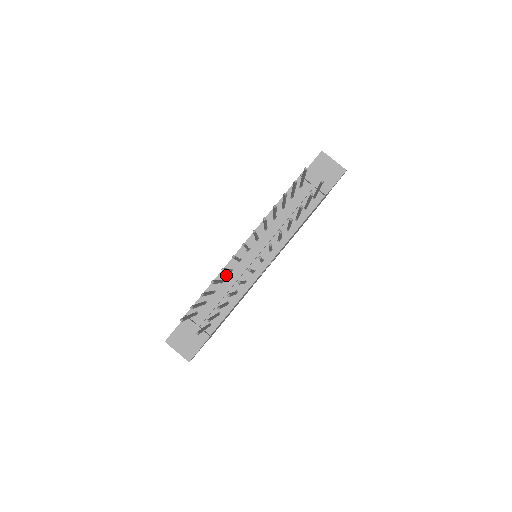
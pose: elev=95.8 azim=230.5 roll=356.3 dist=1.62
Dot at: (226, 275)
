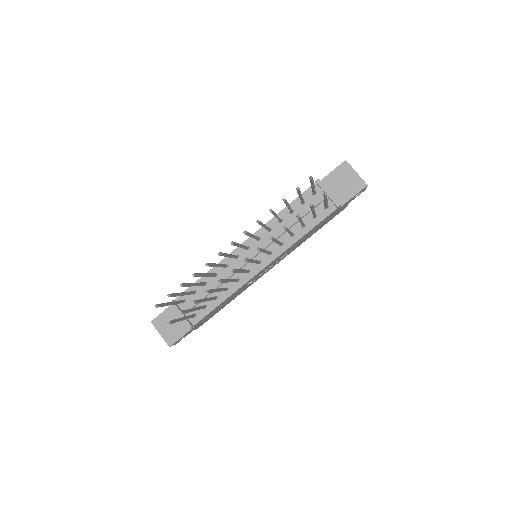
Dot at: (220, 269)
